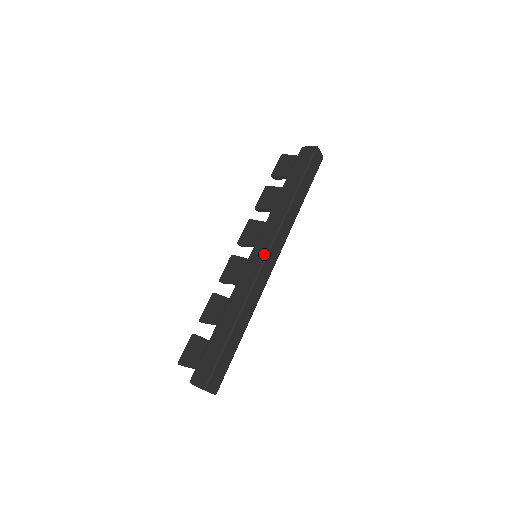
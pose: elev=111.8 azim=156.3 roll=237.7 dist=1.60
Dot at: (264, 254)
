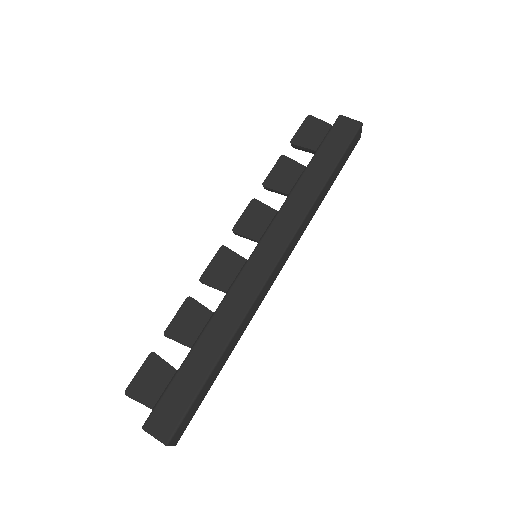
Dot at: (273, 261)
